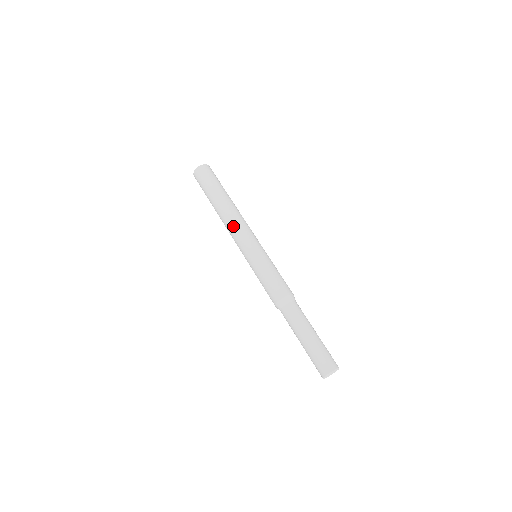
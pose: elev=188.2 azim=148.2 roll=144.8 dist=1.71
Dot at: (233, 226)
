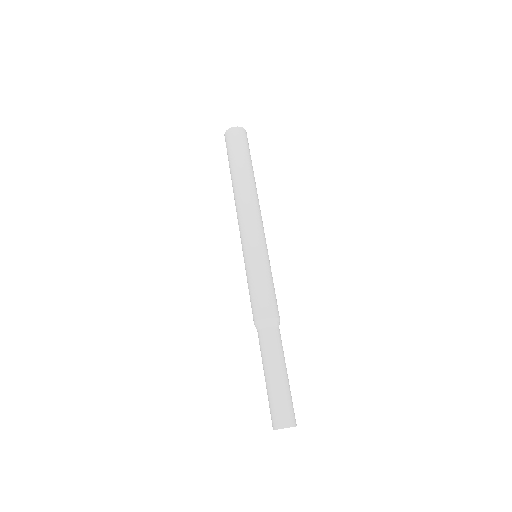
Dot at: (244, 211)
